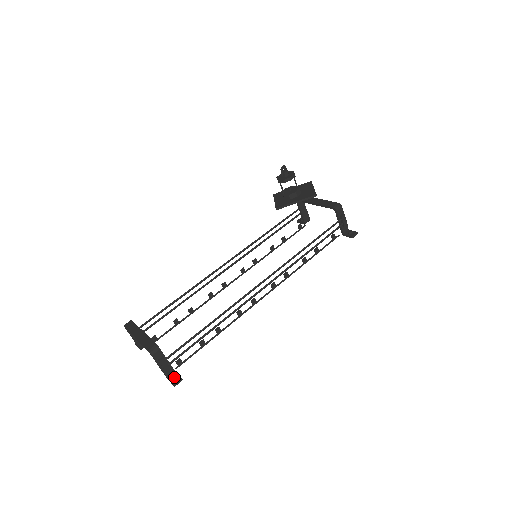
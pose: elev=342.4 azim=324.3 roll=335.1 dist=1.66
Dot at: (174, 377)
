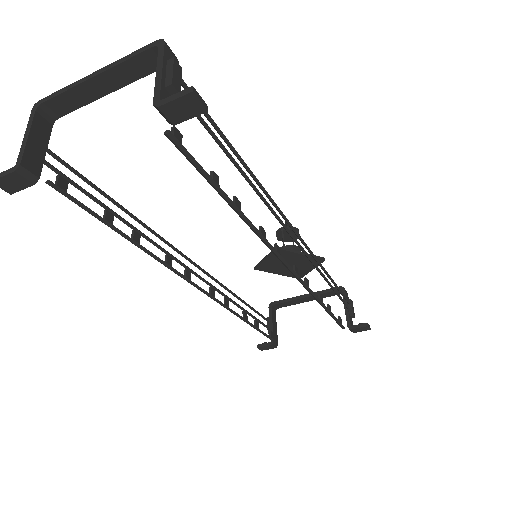
Dot at: occluded
